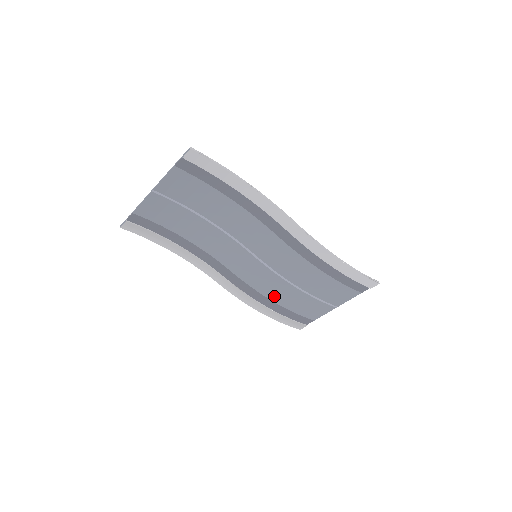
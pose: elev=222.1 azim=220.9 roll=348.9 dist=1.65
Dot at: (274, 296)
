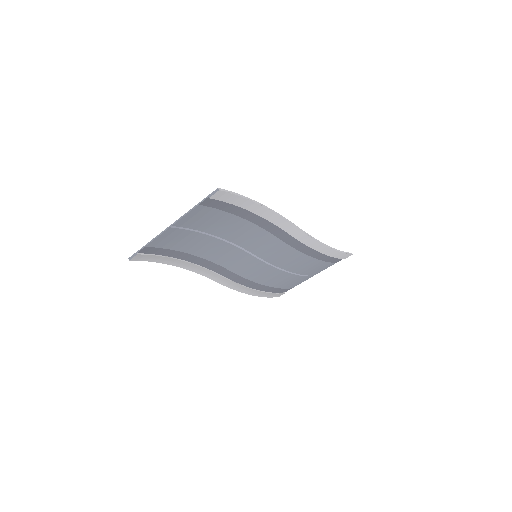
Dot at: (266, 281)
